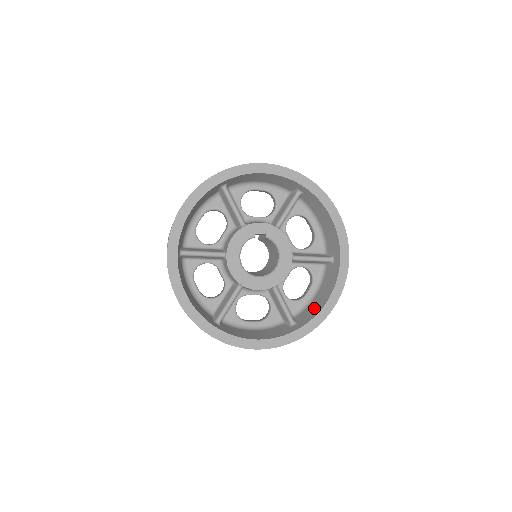
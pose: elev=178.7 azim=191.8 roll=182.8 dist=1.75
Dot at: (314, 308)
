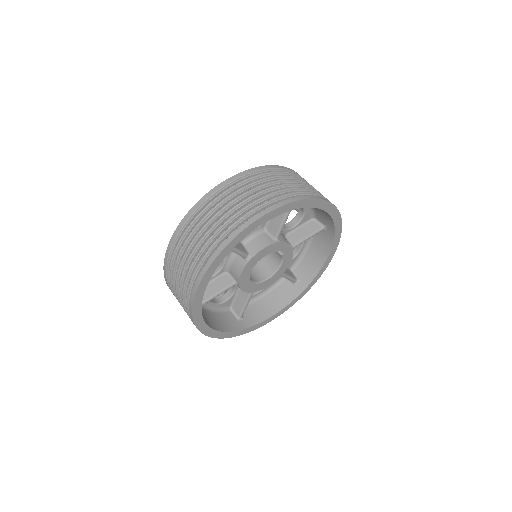
Dot at: (261, 311)
